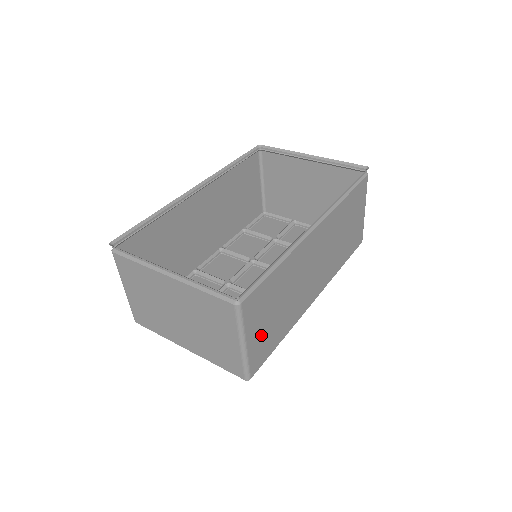
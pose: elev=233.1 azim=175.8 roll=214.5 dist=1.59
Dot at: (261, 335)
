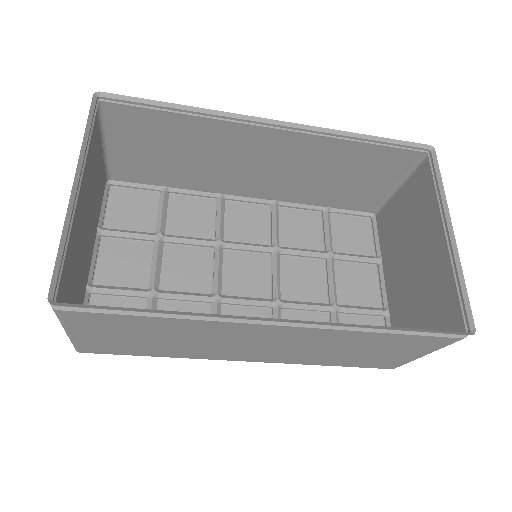
Dot at: (107, 340)
